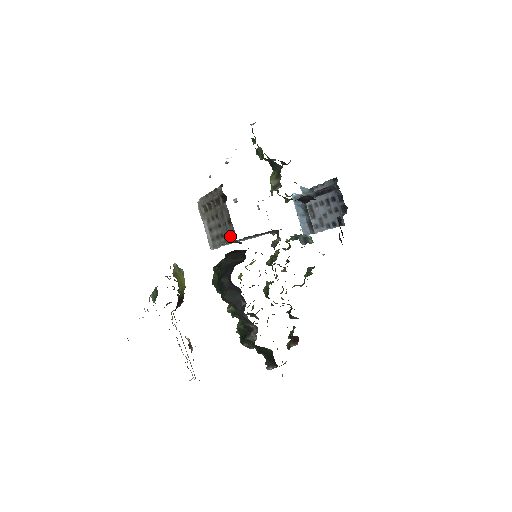
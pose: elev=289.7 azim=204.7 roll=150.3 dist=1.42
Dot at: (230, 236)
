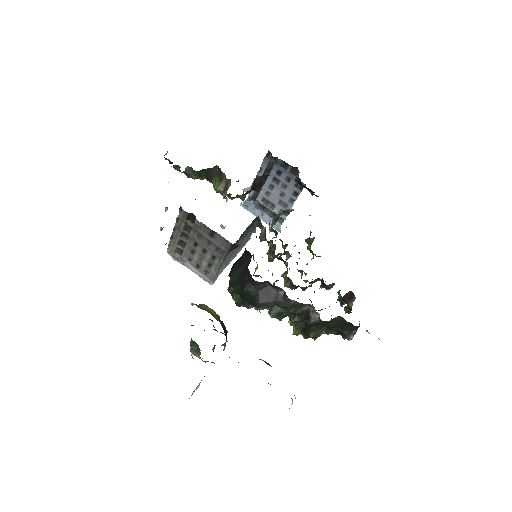
Dot at: (222, 248)
